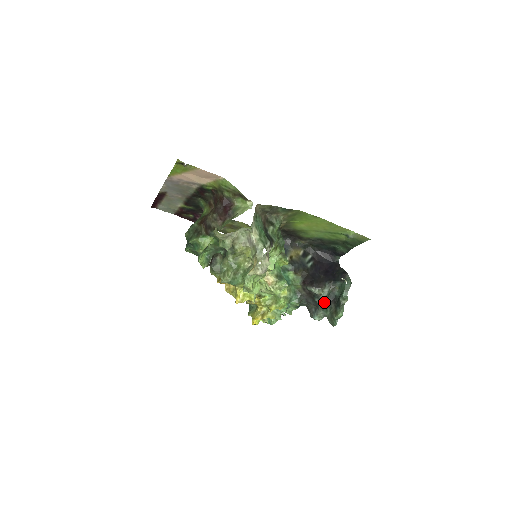
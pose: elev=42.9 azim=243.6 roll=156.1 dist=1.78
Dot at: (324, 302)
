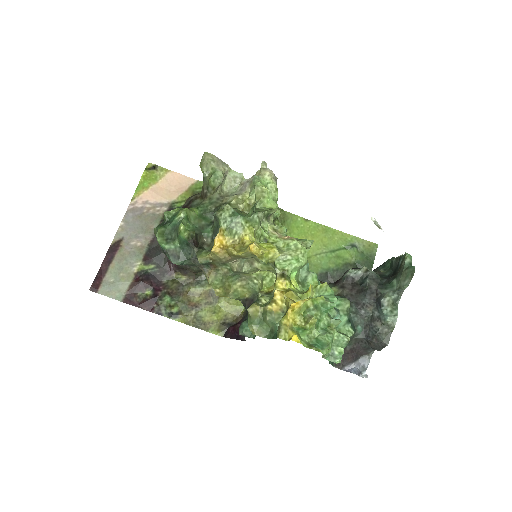
Dot at: (379, 282)
